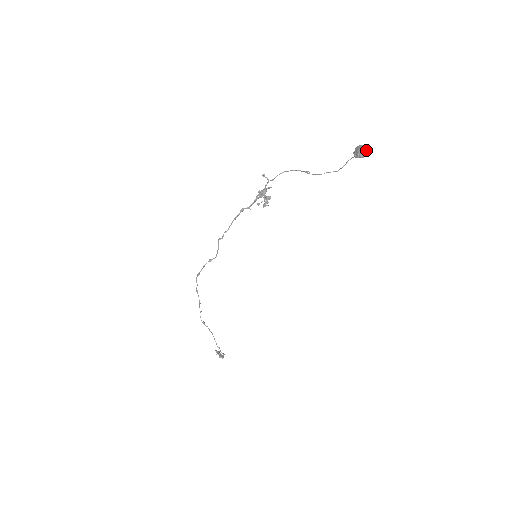
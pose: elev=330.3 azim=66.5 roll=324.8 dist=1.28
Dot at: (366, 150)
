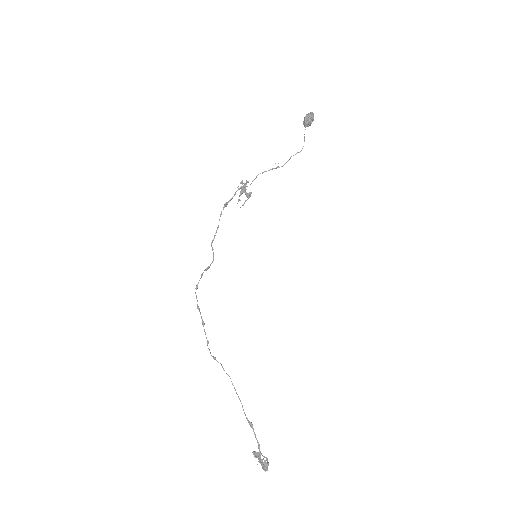
Dot at: (309, 114)
